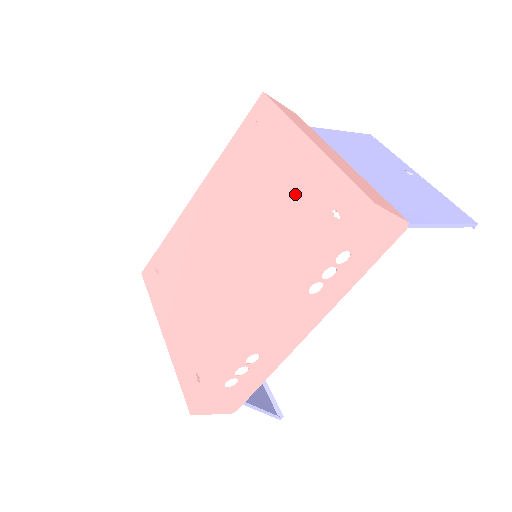
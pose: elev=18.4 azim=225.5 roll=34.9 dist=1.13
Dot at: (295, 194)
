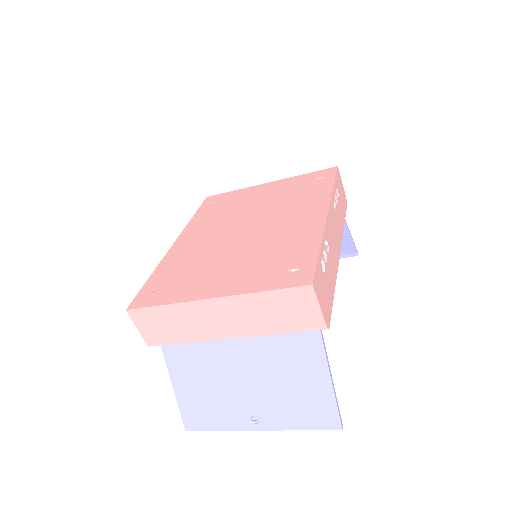
Dot at: (282, 191)
